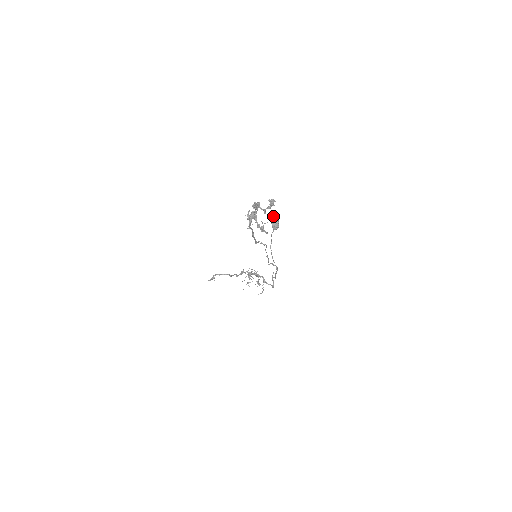
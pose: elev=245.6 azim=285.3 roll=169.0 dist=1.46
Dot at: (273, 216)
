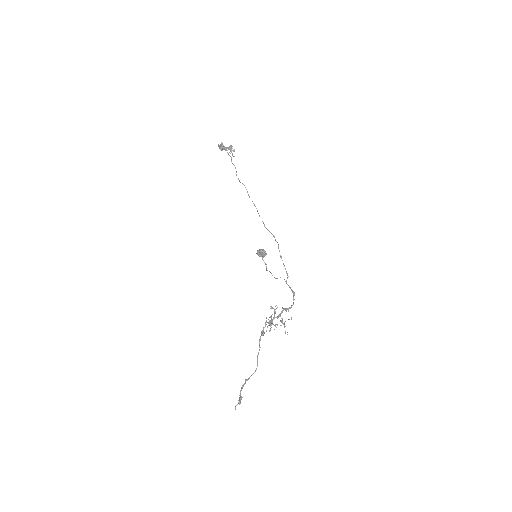
Dot at: occluded
